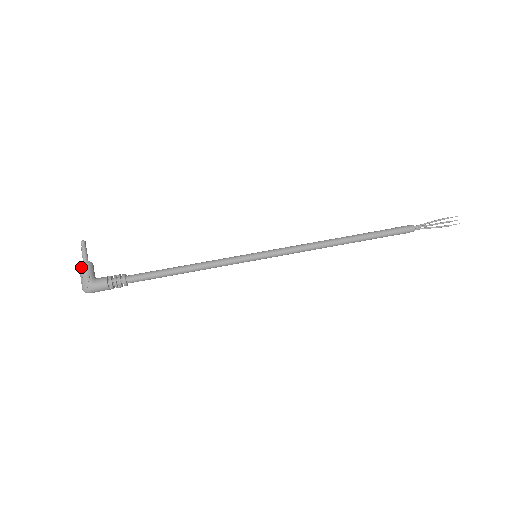
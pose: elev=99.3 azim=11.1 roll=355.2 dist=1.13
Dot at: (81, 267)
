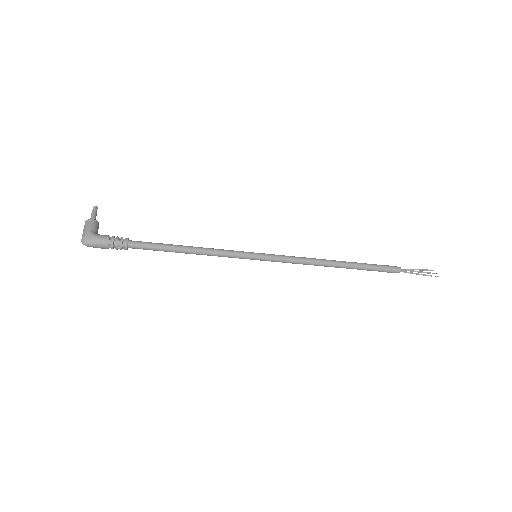
Dot at: (88, 221)
